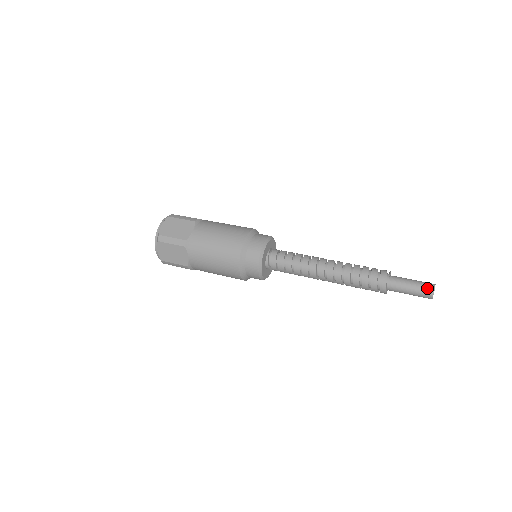
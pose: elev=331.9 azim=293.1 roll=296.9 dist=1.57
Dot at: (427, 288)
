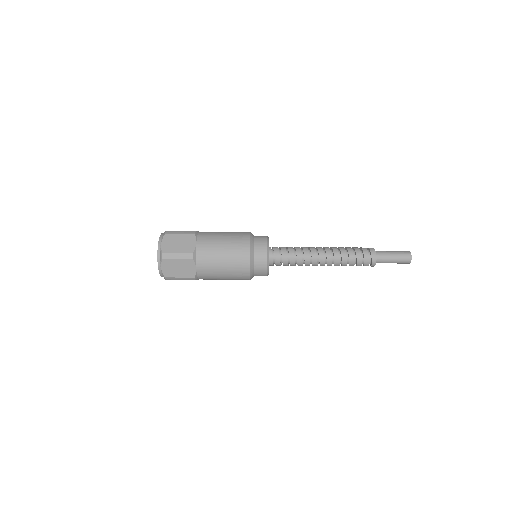
Dot at: (404, 251)
